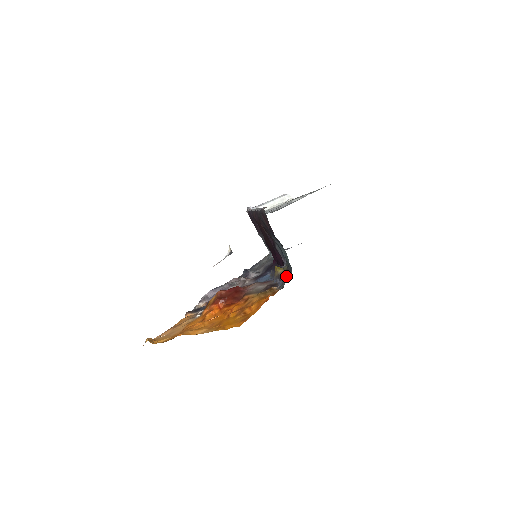
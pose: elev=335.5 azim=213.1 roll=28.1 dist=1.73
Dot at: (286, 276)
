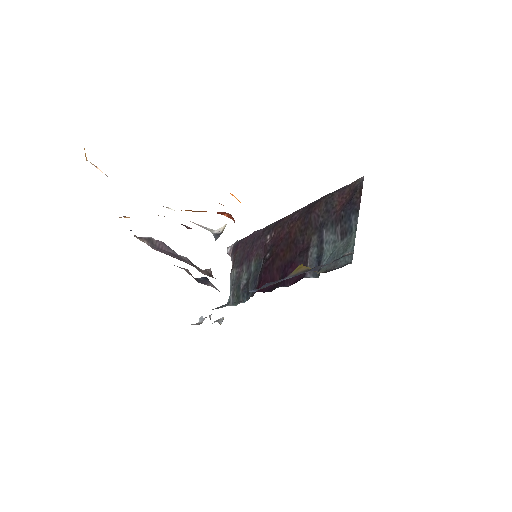
Dot at: occluded
